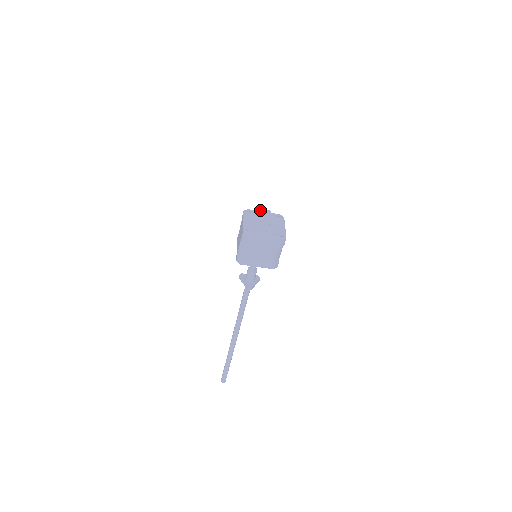
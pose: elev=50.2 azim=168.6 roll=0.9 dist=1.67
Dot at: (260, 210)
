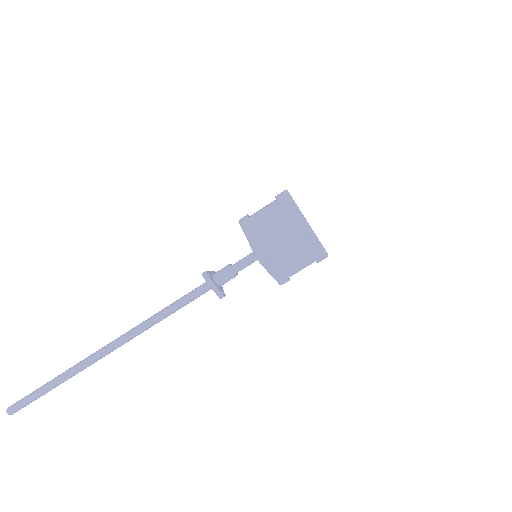
Dot at: occluded
